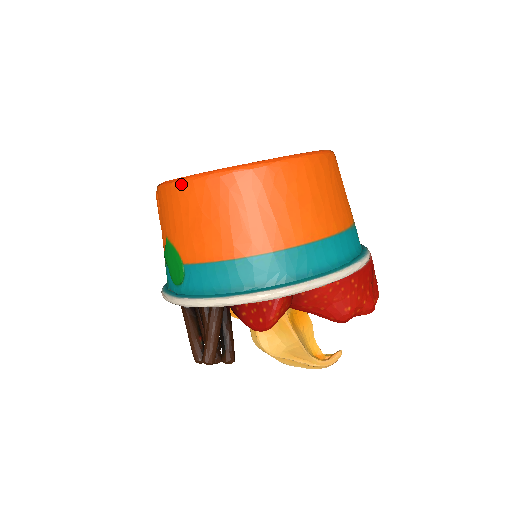
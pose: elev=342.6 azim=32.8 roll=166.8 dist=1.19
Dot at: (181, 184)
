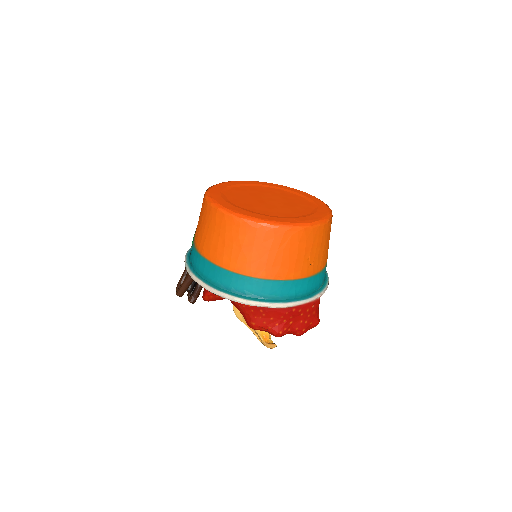
Dot at: (204, 197)
